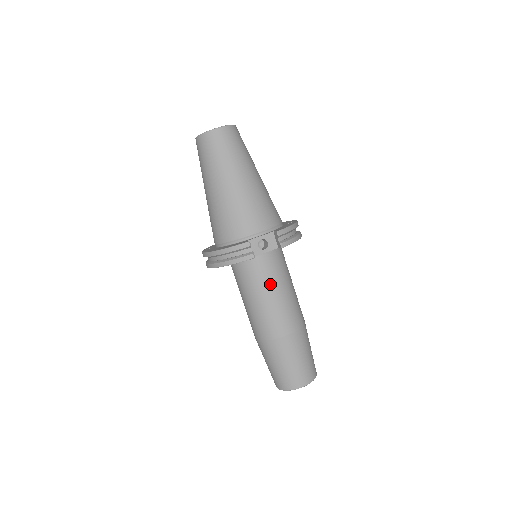
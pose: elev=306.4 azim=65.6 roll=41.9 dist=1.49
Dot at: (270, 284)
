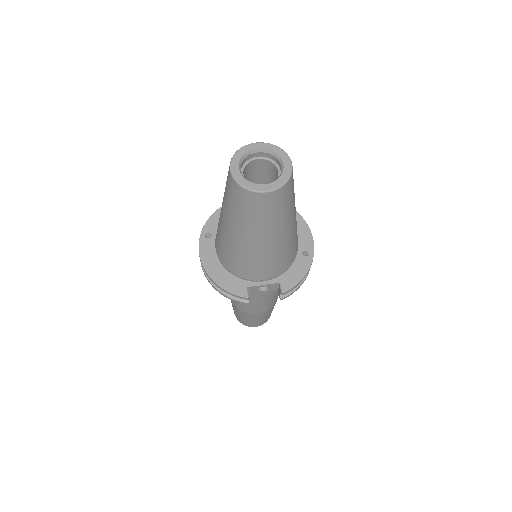
Dot at: (257, 294)
